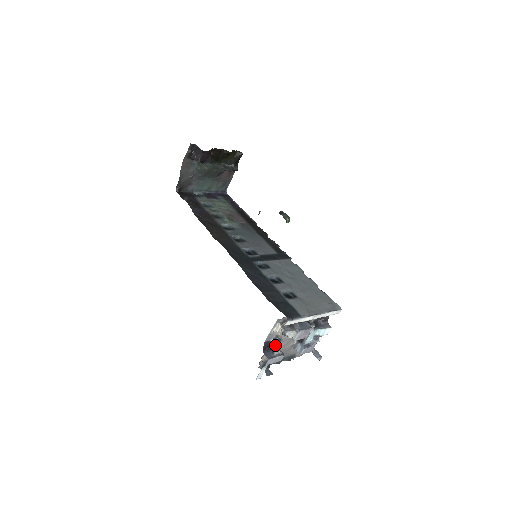
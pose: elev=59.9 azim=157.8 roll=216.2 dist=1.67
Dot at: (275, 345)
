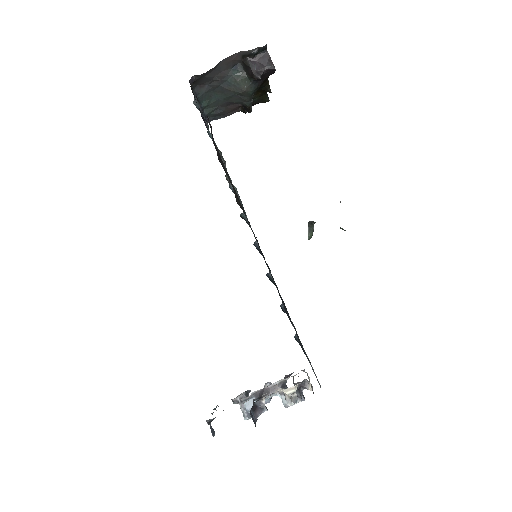
Dot at: (263, 405)
